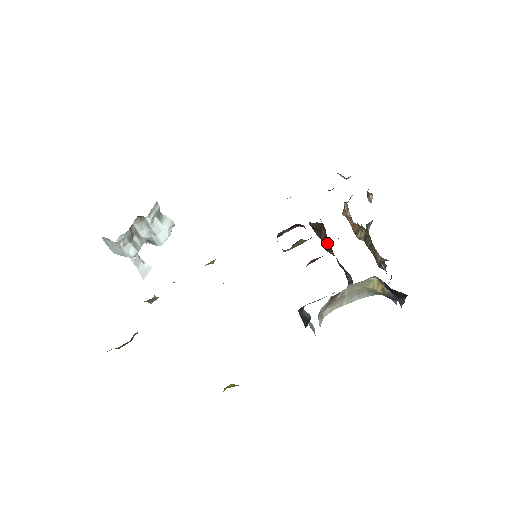
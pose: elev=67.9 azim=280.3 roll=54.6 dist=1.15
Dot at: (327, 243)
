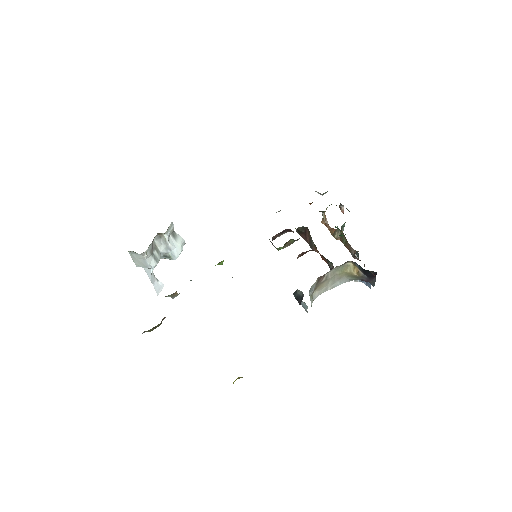
Dot at: (311, 242)
